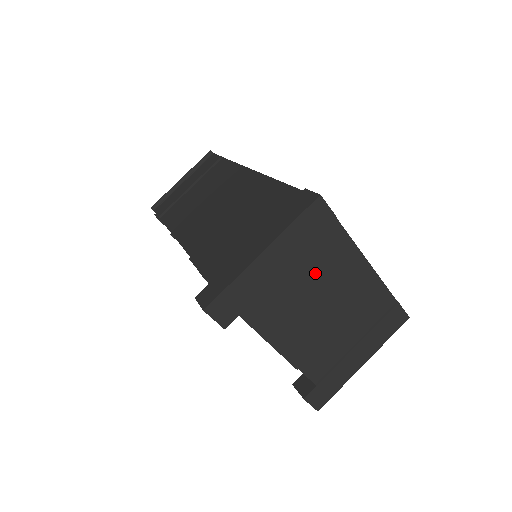
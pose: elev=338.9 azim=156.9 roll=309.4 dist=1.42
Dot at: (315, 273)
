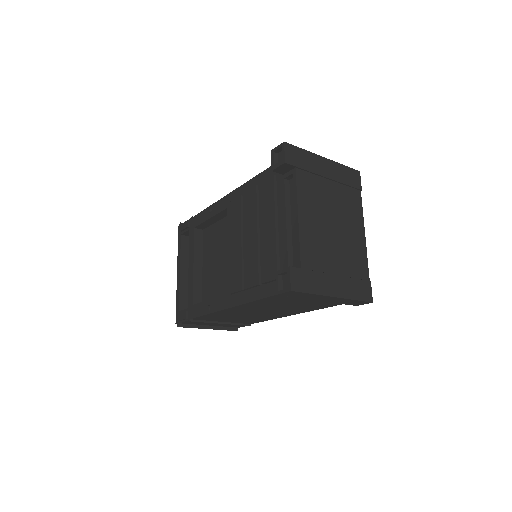
Dot at: (339, 202)
